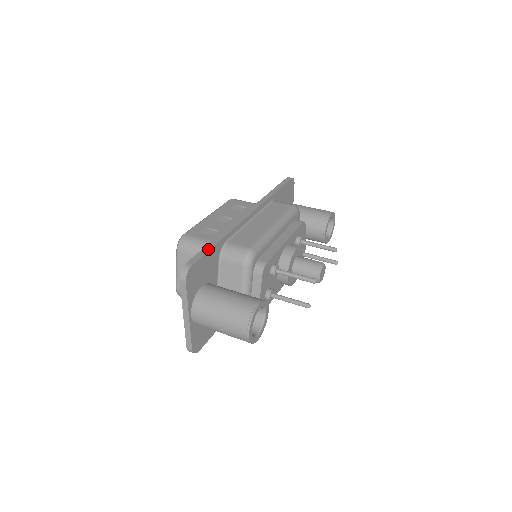
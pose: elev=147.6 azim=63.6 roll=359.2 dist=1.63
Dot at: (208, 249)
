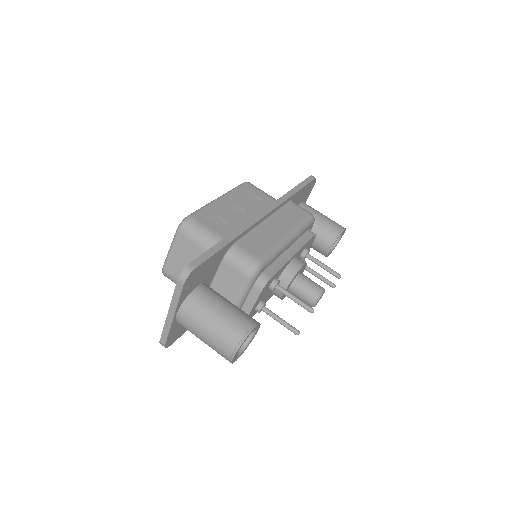
Dot at: (216, 251)
